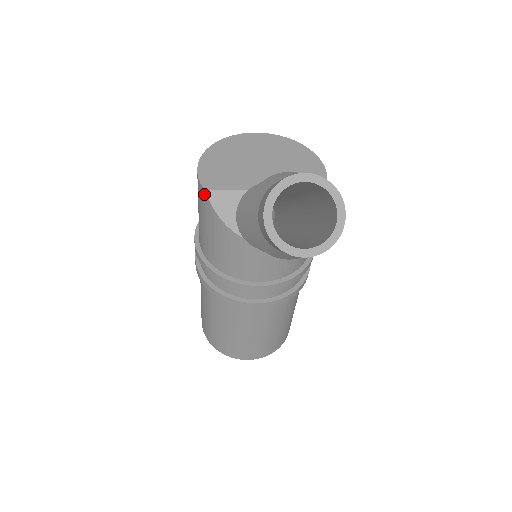
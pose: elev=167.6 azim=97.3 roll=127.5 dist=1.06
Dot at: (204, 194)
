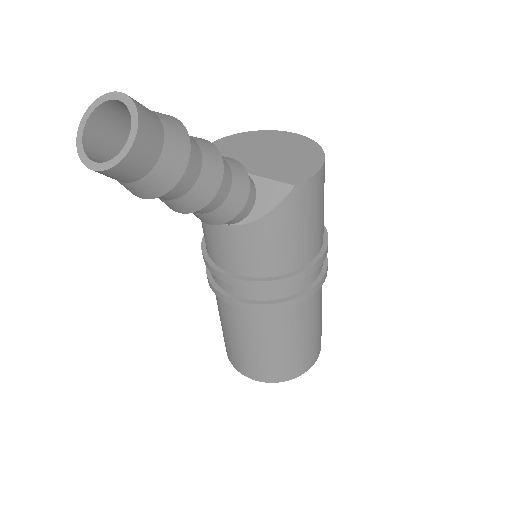
Dot at: occluded
